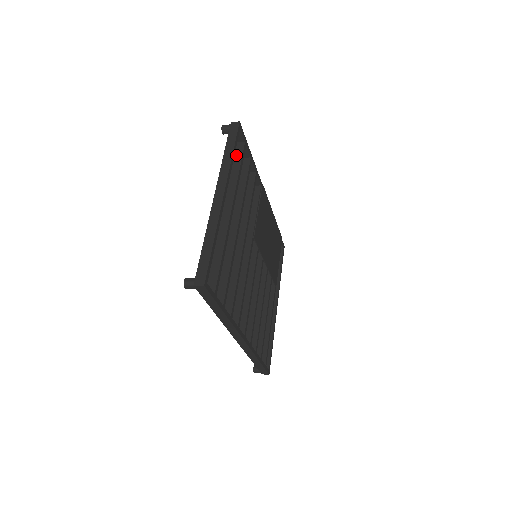
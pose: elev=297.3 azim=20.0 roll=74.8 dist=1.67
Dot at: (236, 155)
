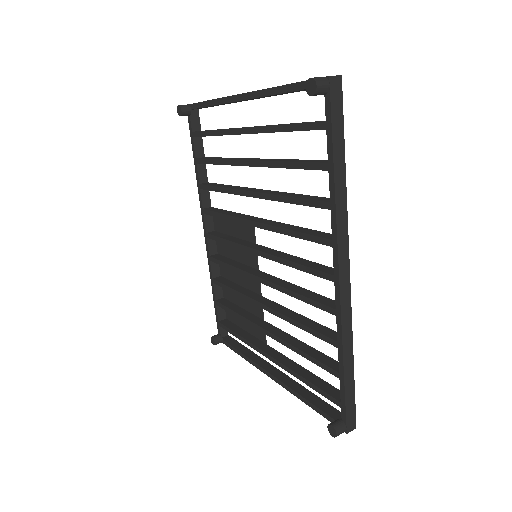
Dot at: occluded
